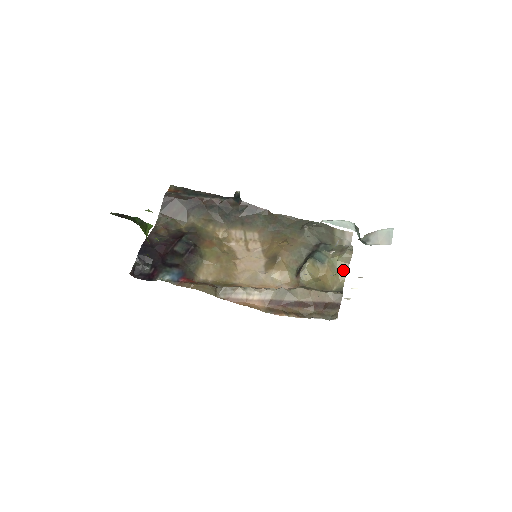
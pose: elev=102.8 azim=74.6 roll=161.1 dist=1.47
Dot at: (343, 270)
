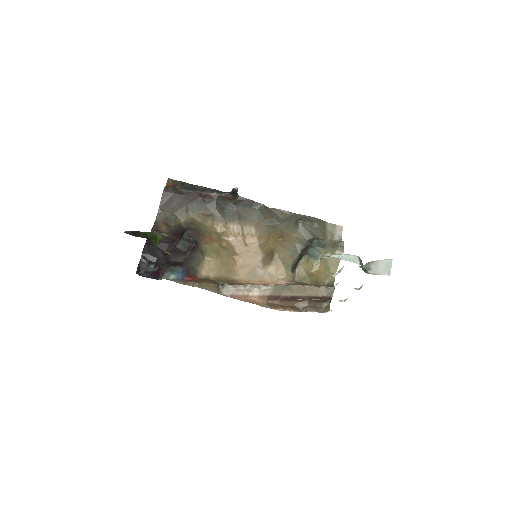
Dot at: (334, 265)
